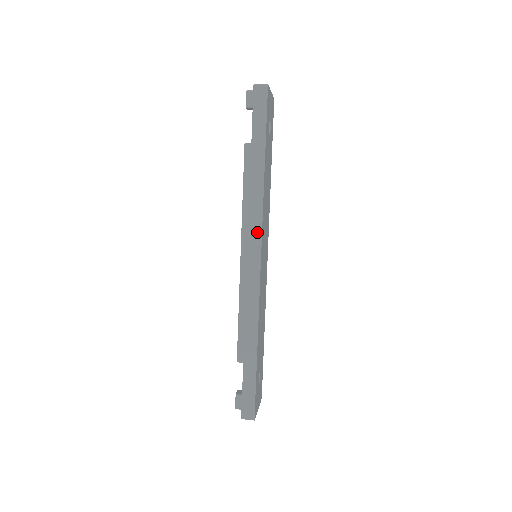
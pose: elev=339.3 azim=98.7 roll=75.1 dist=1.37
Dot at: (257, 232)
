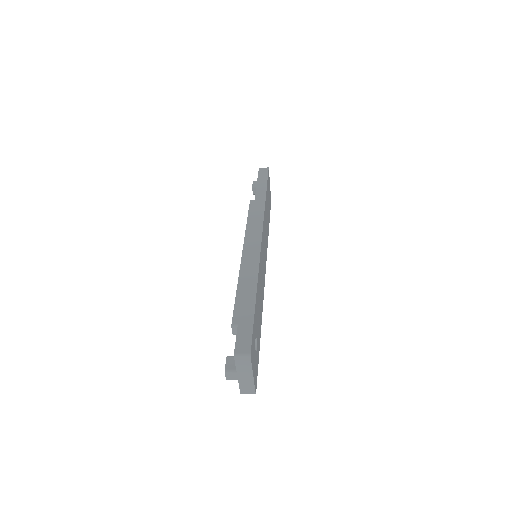
Dot at: (259, 223)
